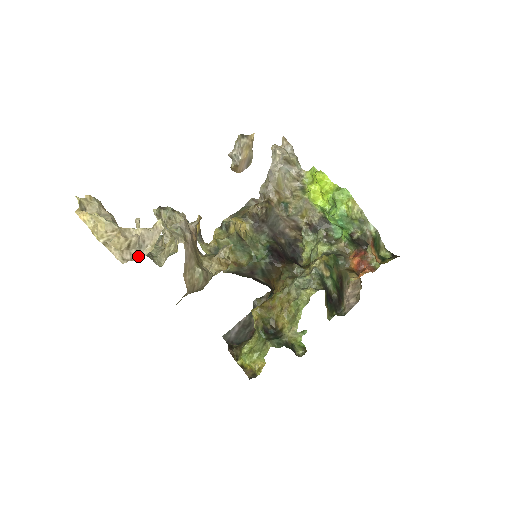
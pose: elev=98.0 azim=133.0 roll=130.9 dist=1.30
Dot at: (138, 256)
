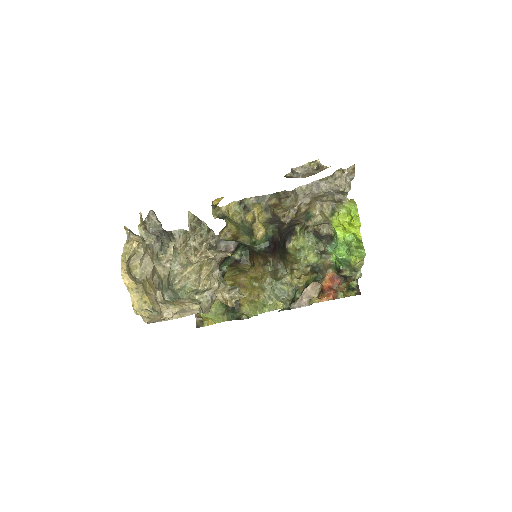
Dot at: occluded
